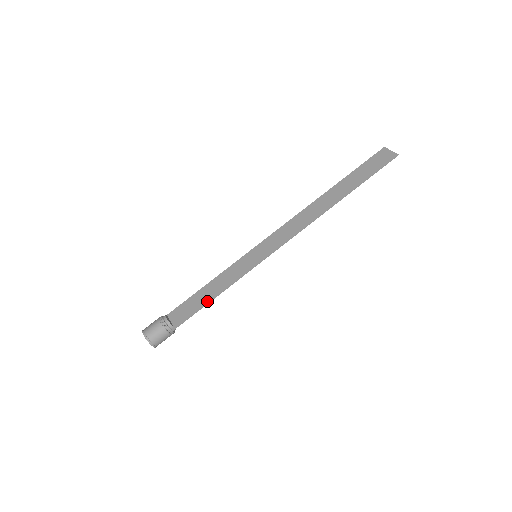
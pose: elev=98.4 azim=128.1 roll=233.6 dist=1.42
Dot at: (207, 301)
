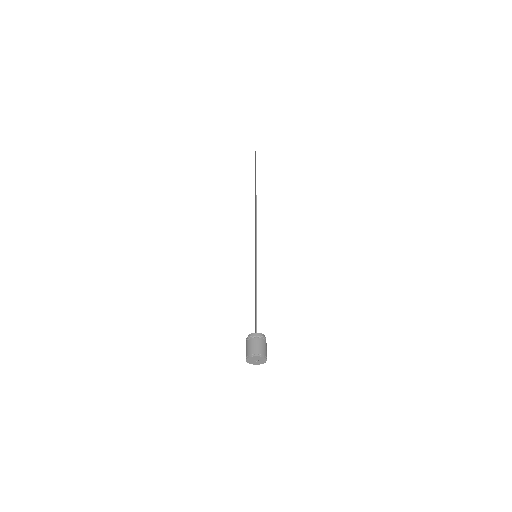
Dot at: (256, 299)
